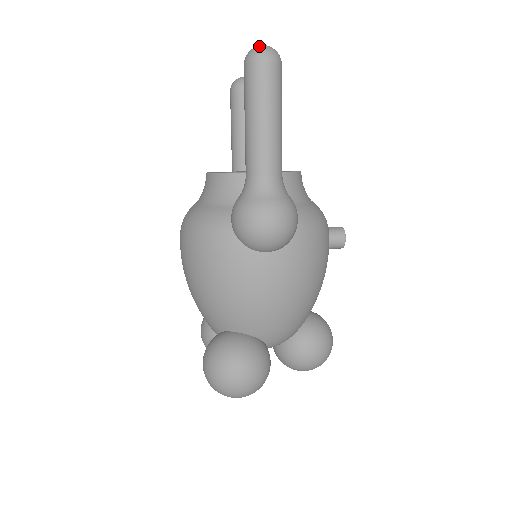
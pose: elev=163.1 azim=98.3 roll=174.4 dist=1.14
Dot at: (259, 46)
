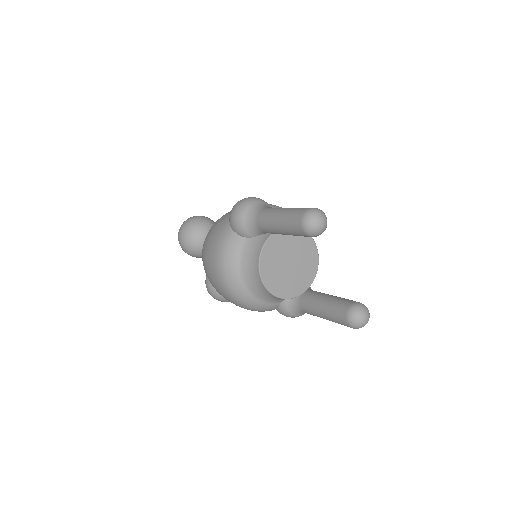
Dot at: (364, 325)
